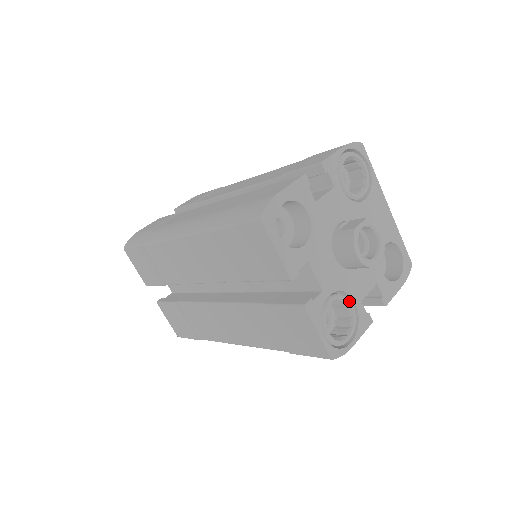
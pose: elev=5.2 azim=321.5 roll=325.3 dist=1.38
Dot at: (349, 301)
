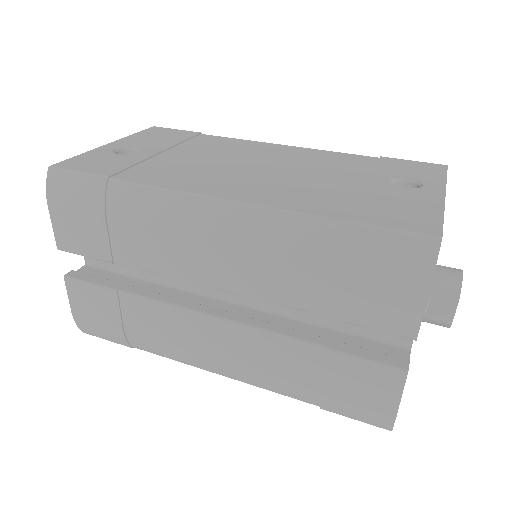
Dot at: occluded
